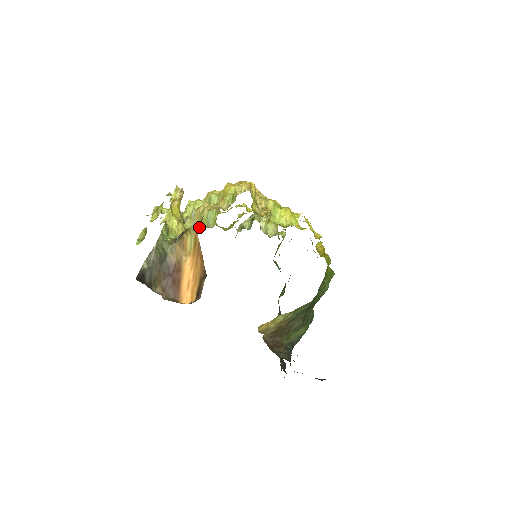
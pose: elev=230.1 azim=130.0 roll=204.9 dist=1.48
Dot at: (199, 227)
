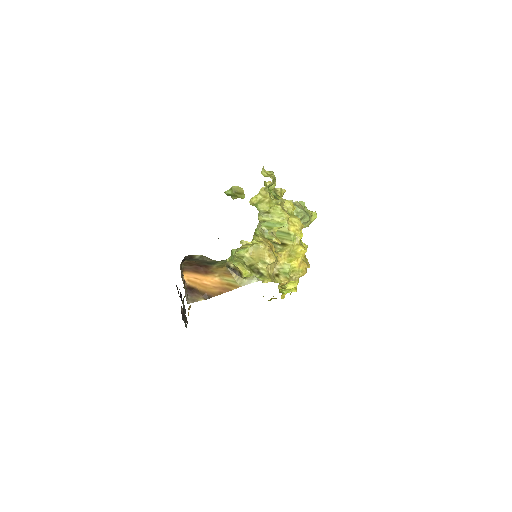
Dot at: (253, 257)
